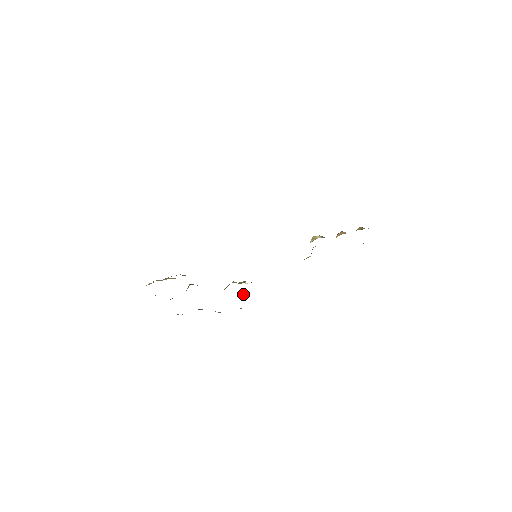
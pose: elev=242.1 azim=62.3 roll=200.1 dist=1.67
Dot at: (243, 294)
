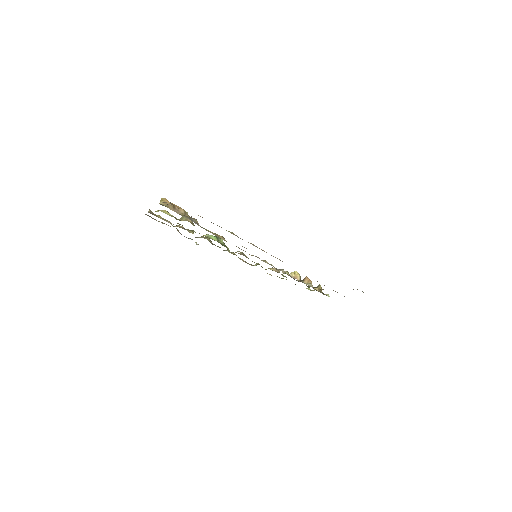
Dot at: (209, 240)
